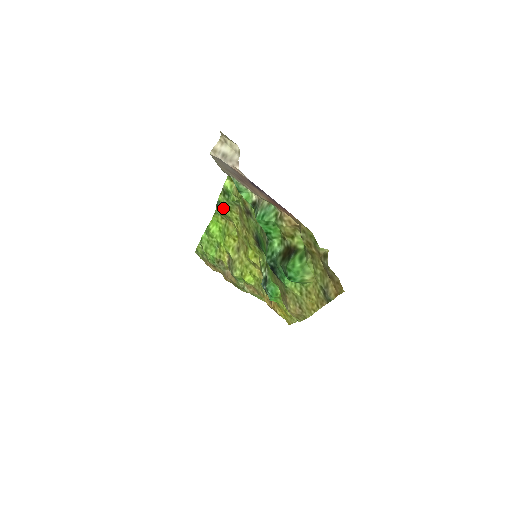
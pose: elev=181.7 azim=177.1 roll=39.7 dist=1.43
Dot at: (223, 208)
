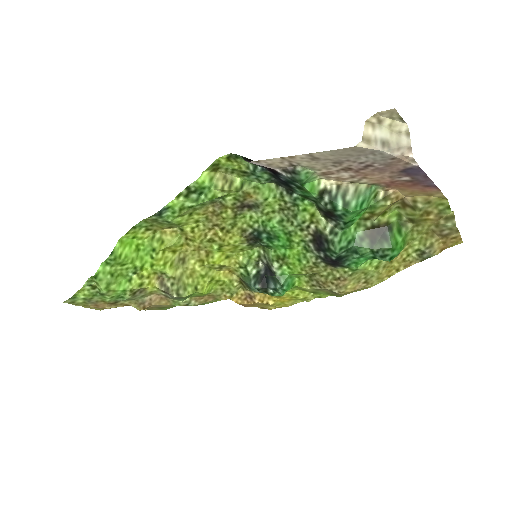
Dot at: (174, 215)
